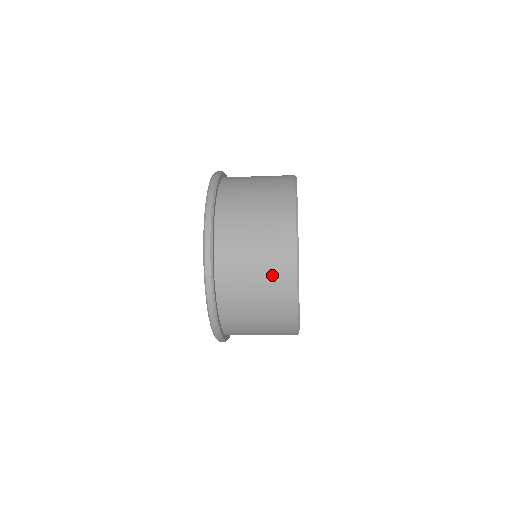
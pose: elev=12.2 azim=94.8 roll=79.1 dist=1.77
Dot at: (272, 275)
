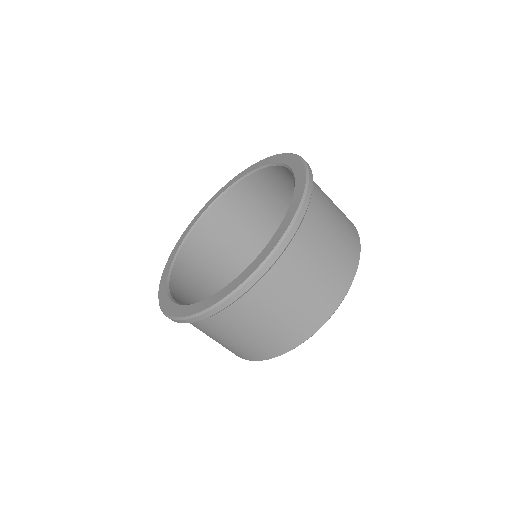
Dot at: (302, 314)
